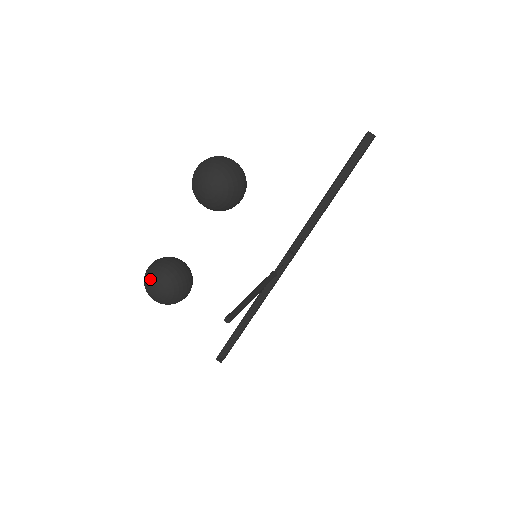
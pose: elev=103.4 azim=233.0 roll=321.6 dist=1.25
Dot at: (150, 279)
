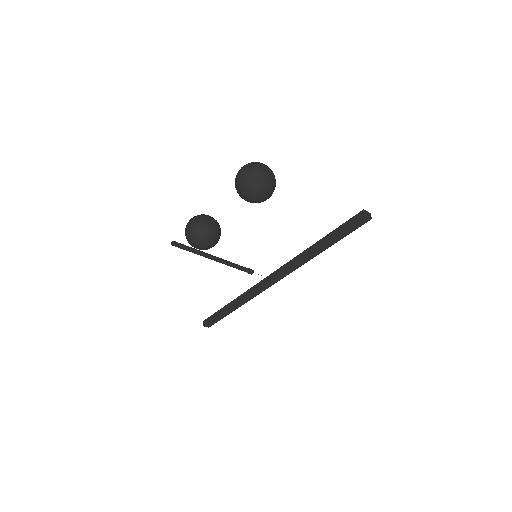
Dot at: (191, 219)
